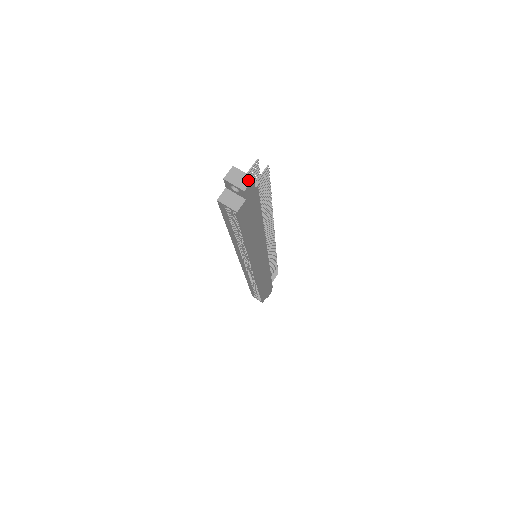
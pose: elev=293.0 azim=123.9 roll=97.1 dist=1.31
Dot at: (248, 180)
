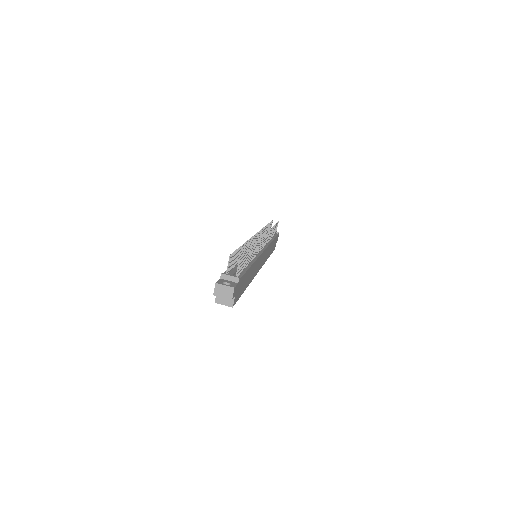
Dot at: (231, 291)
